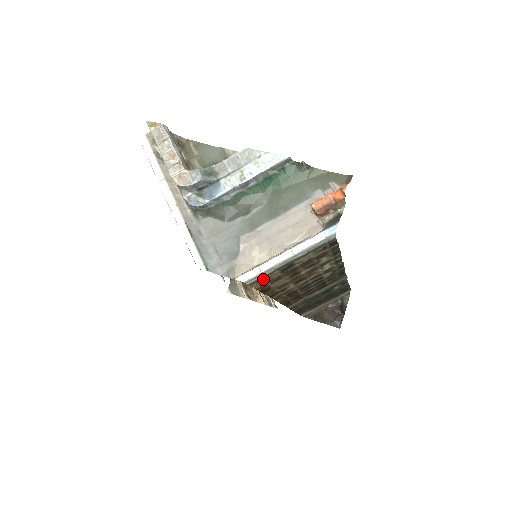
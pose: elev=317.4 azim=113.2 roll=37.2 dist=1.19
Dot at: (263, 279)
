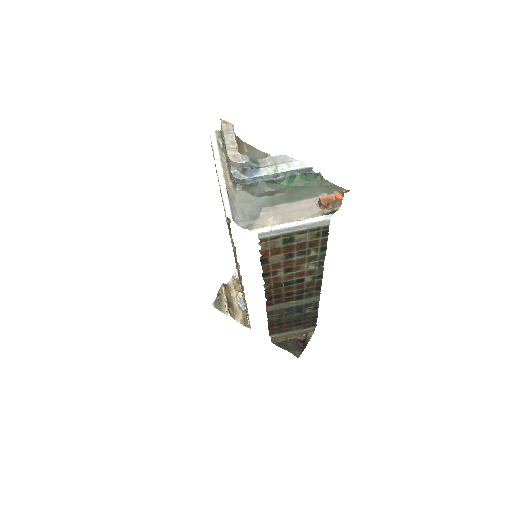
Dot at: (269, 242)
